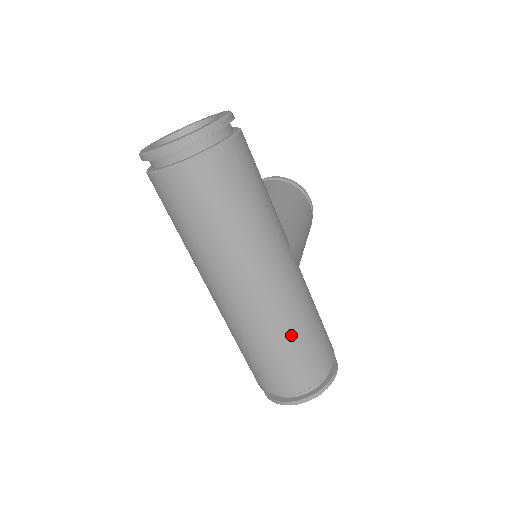
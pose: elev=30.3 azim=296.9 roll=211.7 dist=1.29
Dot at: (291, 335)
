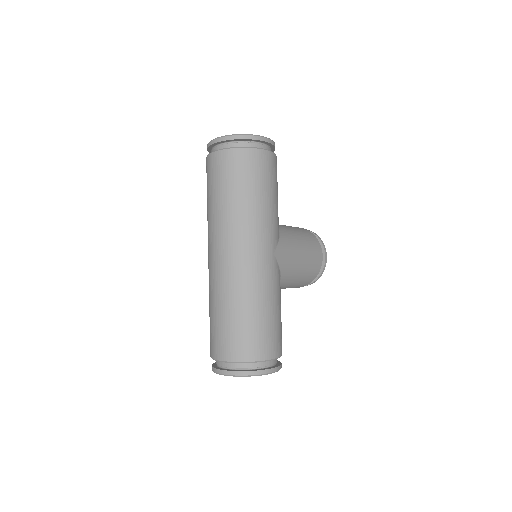
Dot at: (245, 305)
